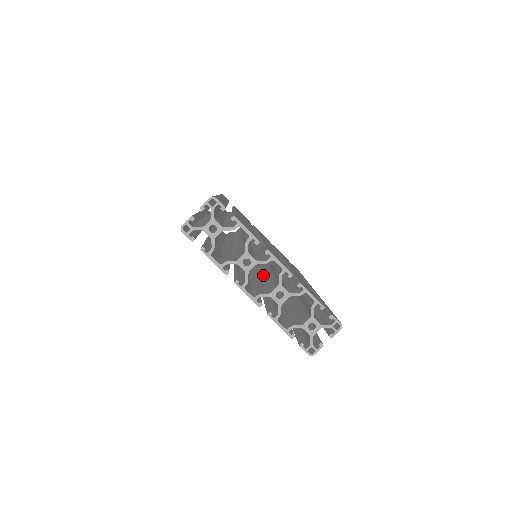
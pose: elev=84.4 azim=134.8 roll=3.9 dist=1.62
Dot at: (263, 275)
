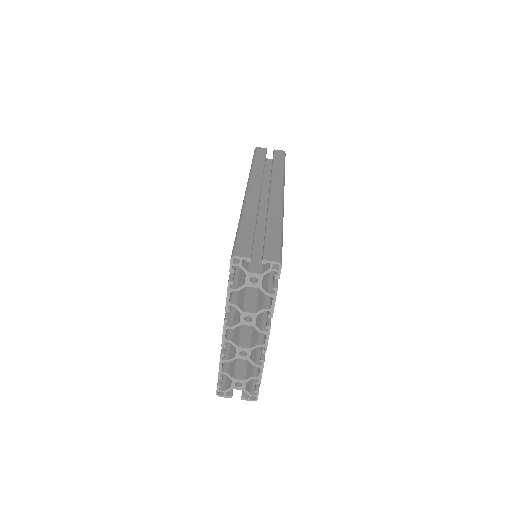
Dot at: occluded
